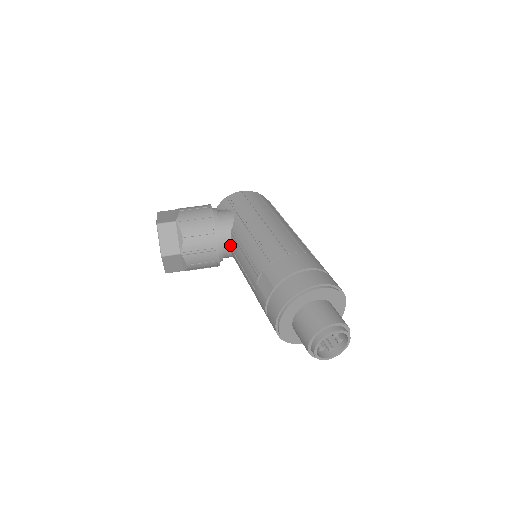
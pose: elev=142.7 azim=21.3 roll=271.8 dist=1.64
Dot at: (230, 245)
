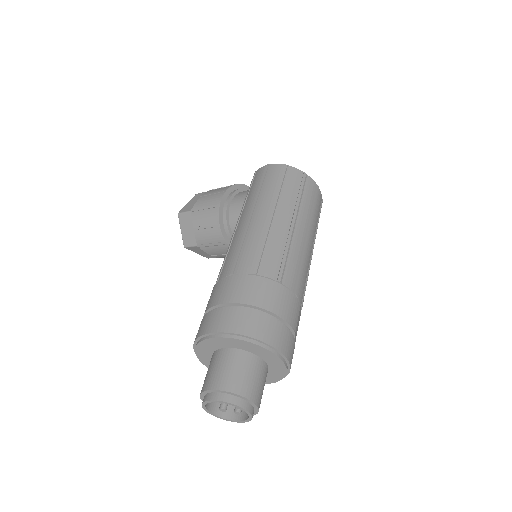
Dot at: occluded
